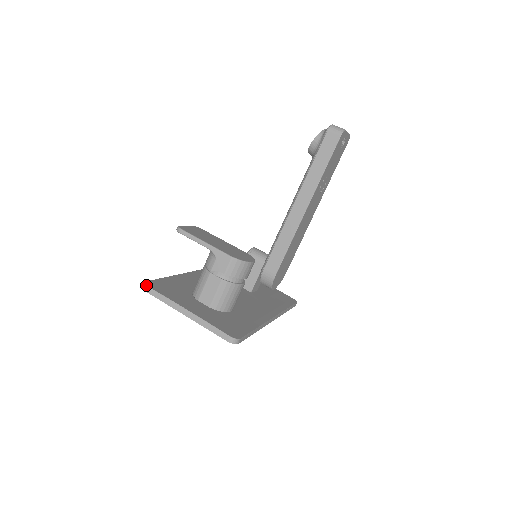
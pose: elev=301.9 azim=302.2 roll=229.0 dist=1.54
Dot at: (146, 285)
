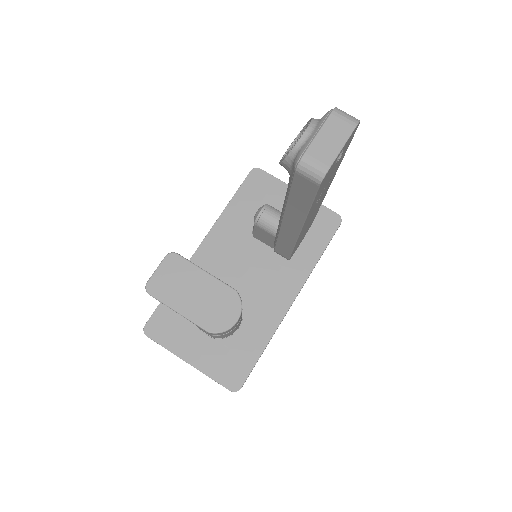
Dot at: occluded
